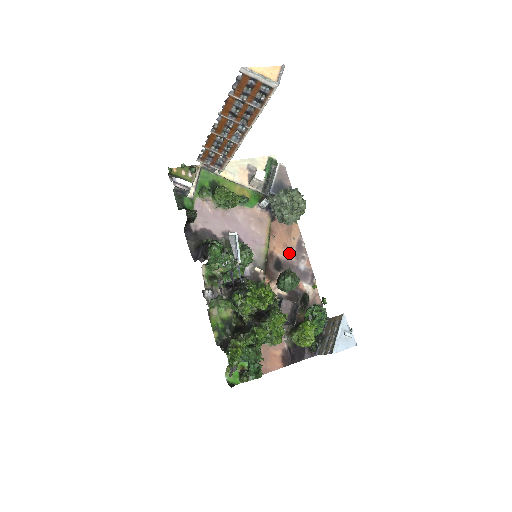
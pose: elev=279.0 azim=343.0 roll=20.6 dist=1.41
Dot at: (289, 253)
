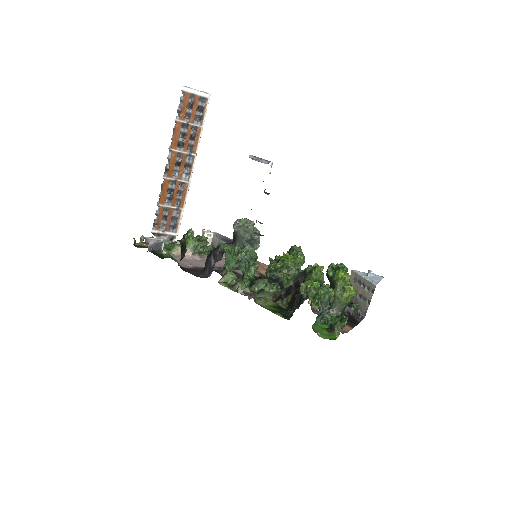
Dot at: occluded
